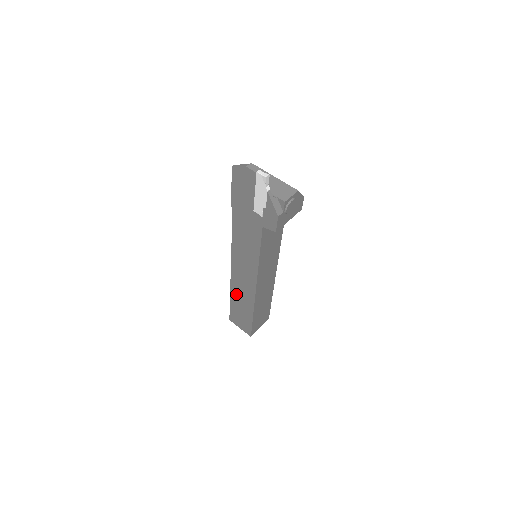
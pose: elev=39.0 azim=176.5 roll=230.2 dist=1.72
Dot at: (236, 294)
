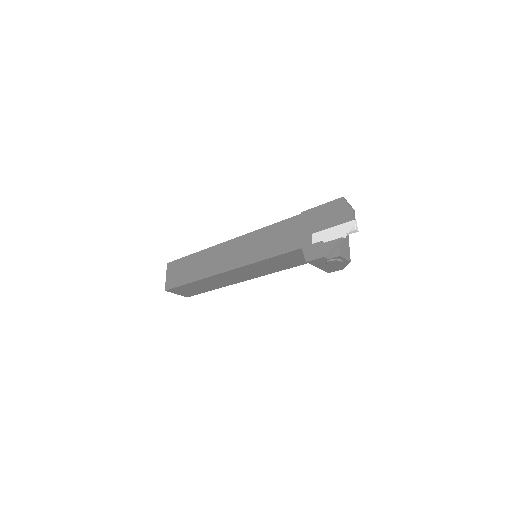
Dot at: (204, 256)
